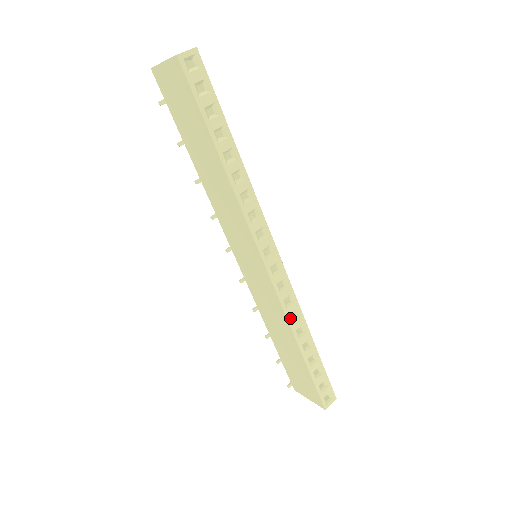
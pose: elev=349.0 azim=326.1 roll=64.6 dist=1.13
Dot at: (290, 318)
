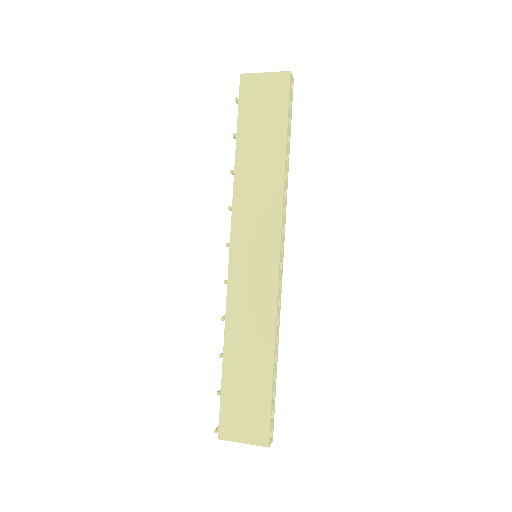
Dot at: occluded
